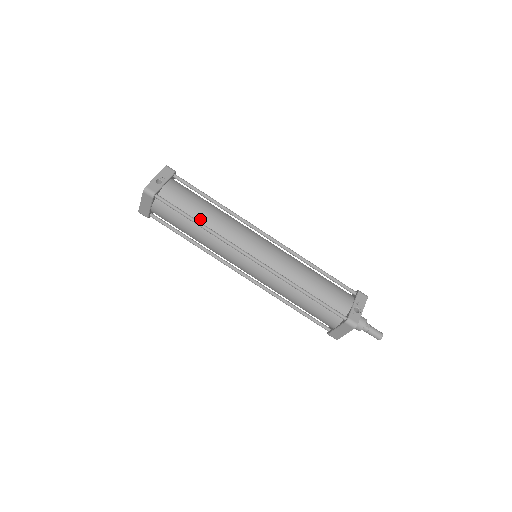
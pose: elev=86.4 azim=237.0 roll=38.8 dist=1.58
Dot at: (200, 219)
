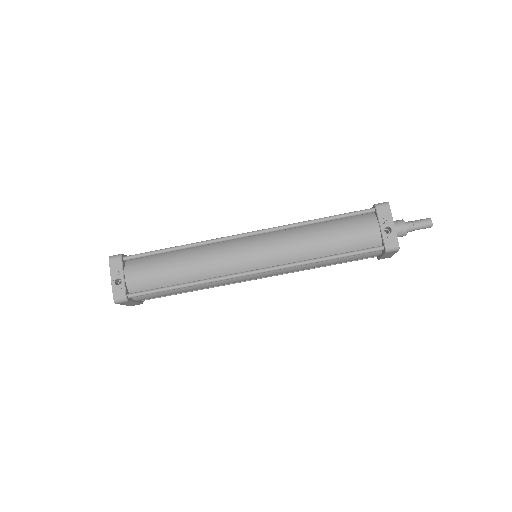
Dot at: (181, 280)
